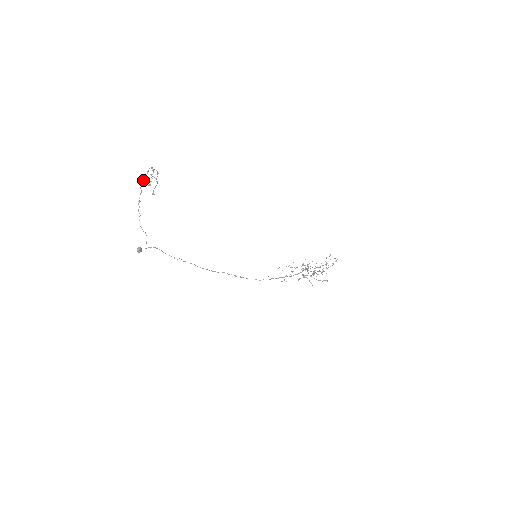
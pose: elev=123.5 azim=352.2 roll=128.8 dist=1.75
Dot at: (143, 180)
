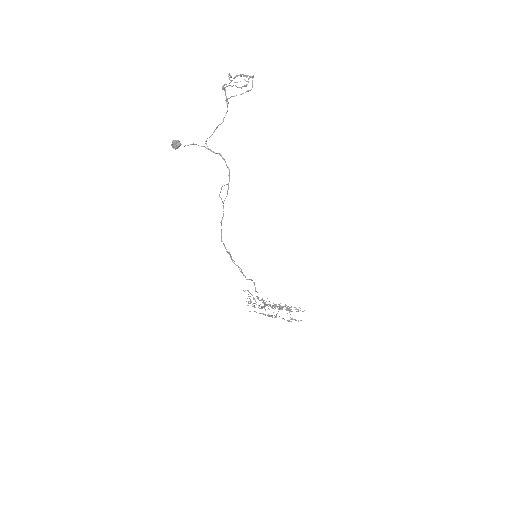
Dot at: (242, 74)
